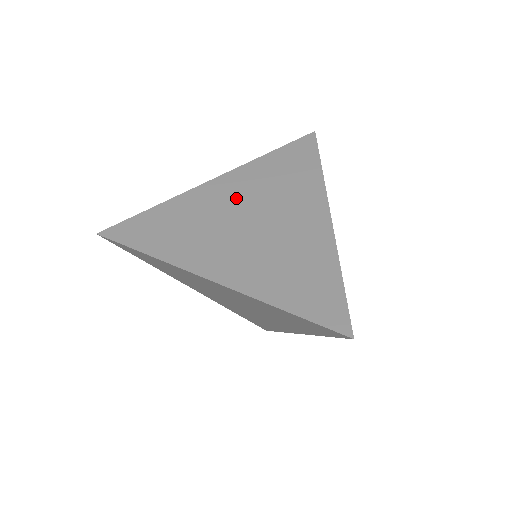
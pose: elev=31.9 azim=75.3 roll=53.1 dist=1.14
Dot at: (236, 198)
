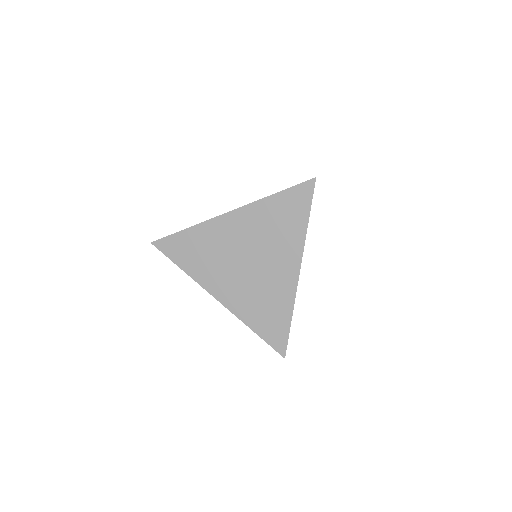
Dot at: (241, 237)
